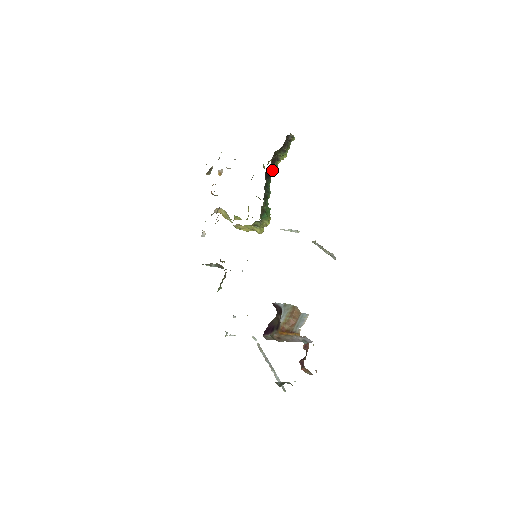
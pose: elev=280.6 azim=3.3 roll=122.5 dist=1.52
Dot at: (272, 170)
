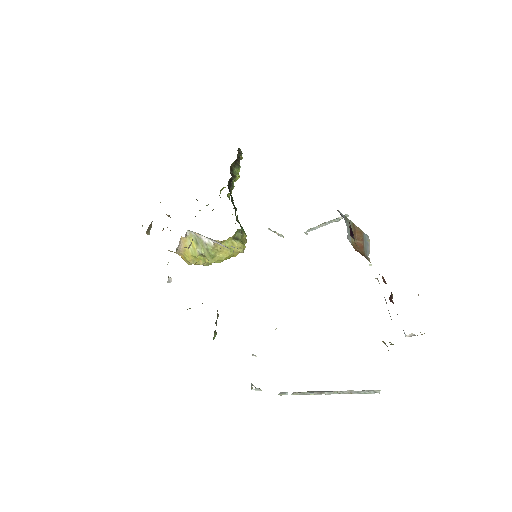
Dot at: (232, 186)
